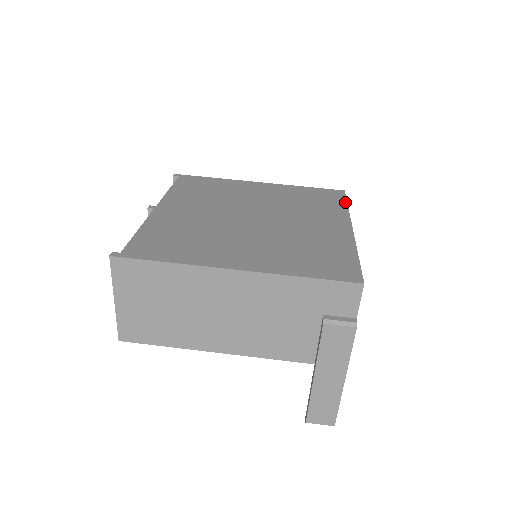
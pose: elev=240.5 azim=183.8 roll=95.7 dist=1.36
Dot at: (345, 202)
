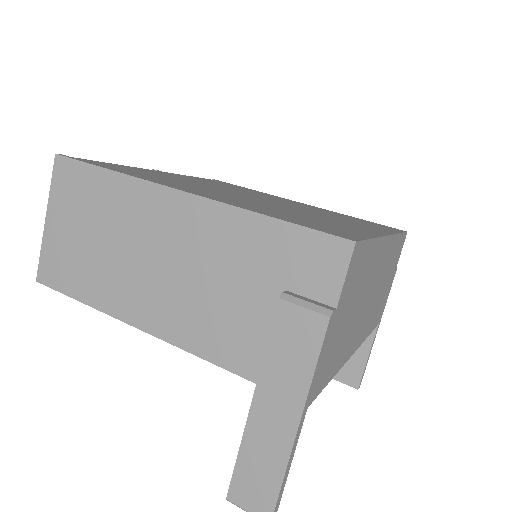
Dot at: occluded
